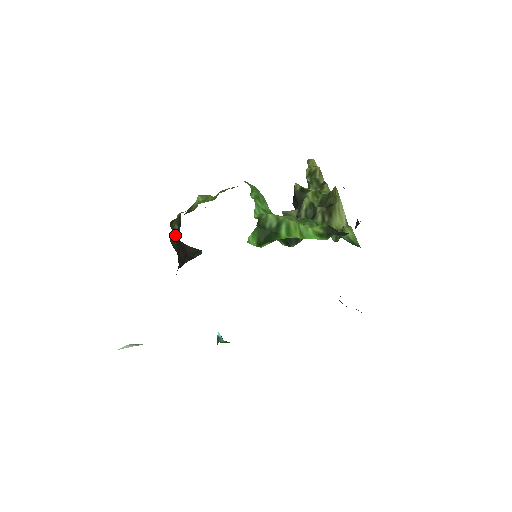
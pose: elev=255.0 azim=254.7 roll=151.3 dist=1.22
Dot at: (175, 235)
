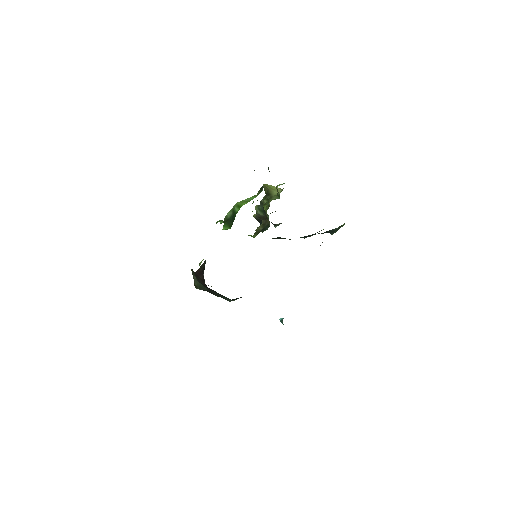
Dot at: (196, 280)
